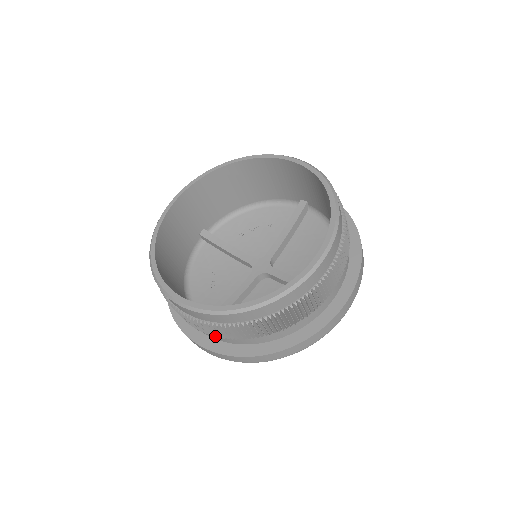
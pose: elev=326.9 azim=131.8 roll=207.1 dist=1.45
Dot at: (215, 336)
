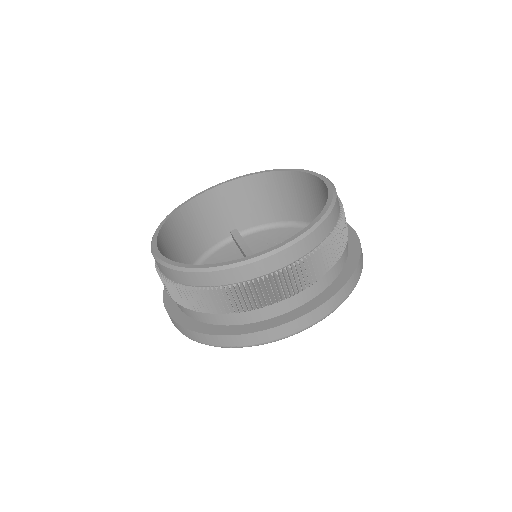
Dot at: (174, 300)
